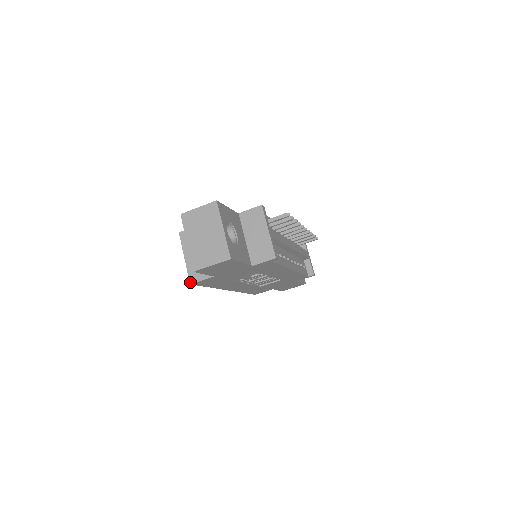
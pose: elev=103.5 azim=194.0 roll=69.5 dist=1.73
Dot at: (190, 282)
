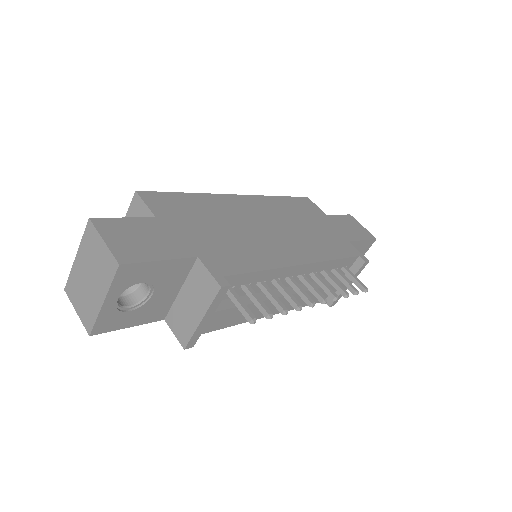
Dot at: occluded
